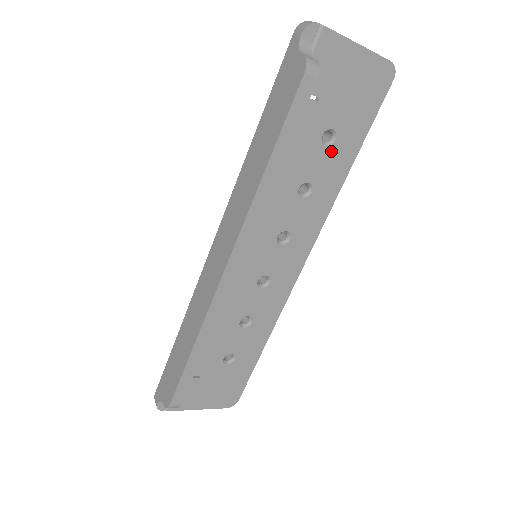
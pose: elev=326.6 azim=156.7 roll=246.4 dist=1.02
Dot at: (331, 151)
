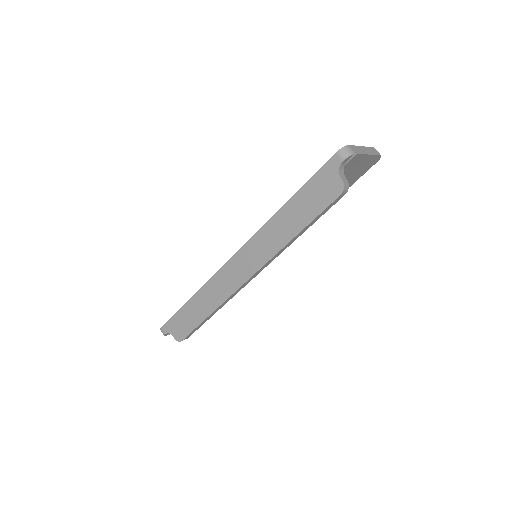
Dot at: occluded
